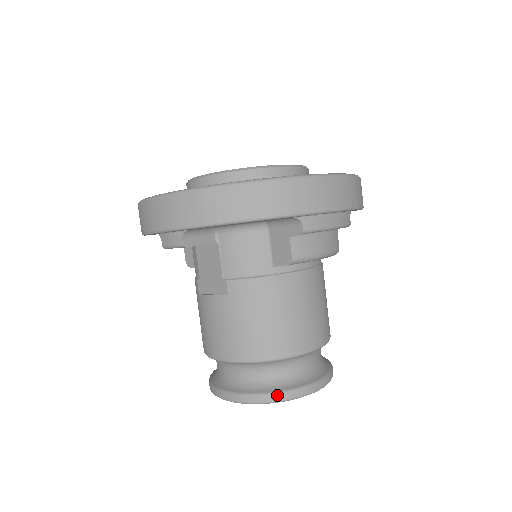
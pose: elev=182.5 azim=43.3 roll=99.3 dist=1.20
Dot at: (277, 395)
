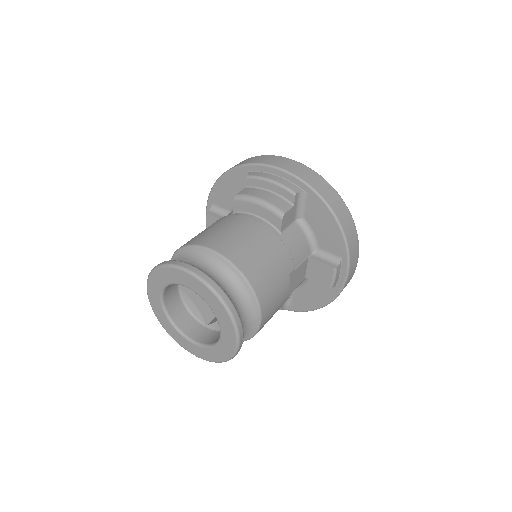
Dot at: (162, 262)
